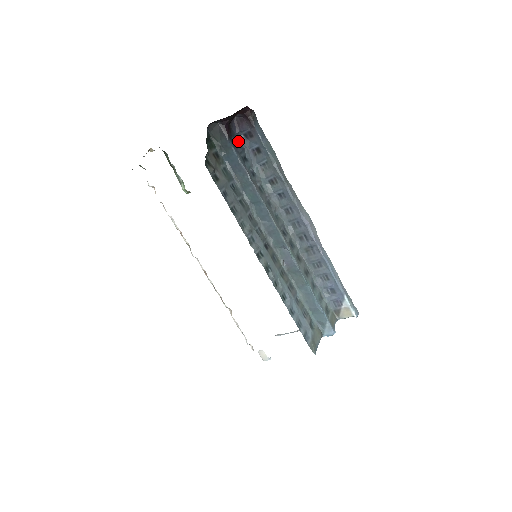
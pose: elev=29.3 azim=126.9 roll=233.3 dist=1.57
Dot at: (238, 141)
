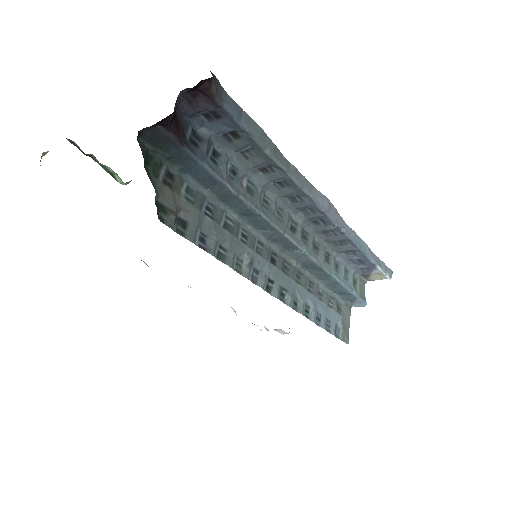
Dot at: (195, 127)
